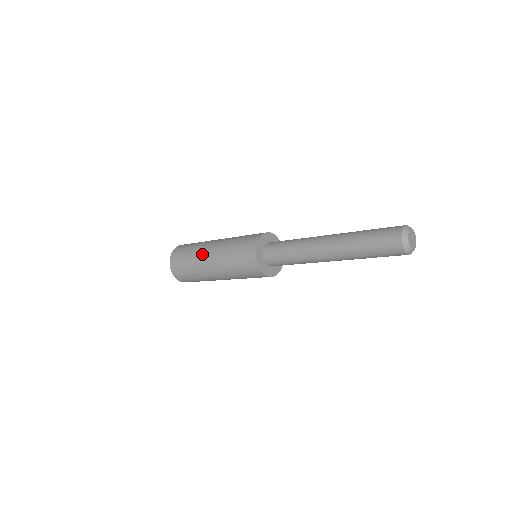
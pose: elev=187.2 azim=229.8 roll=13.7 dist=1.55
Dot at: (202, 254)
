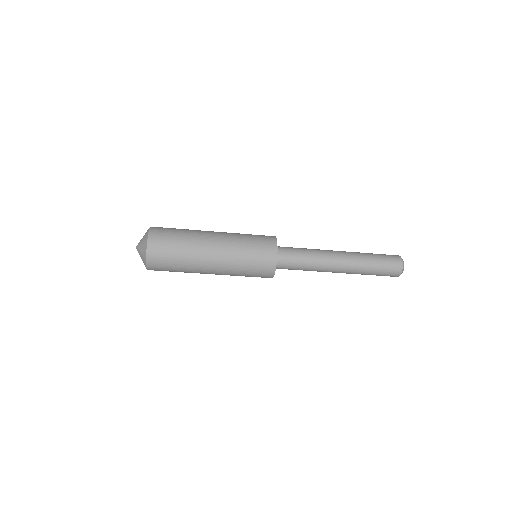
Dot at: (203, 243)
